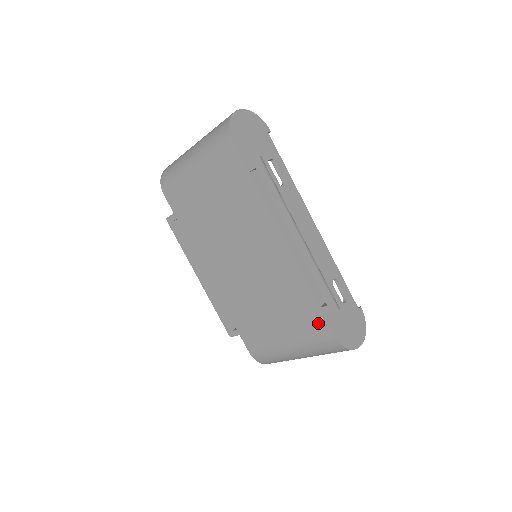
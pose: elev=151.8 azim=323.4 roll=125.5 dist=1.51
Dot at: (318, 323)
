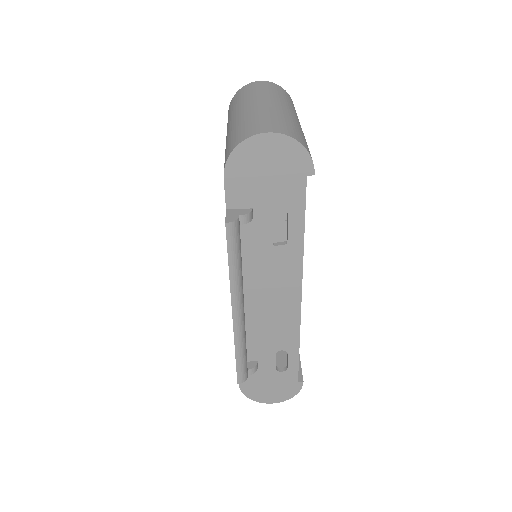
Dot at: occluded
